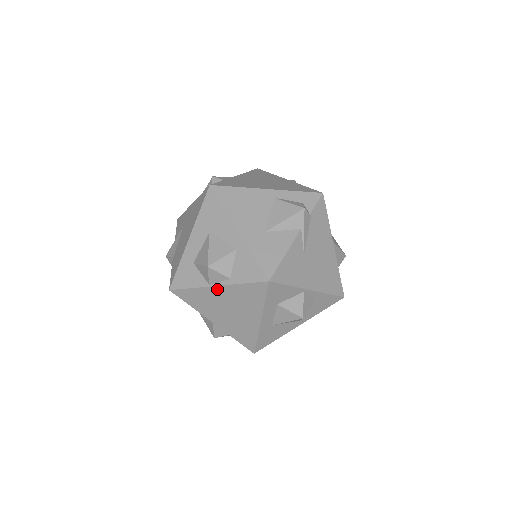
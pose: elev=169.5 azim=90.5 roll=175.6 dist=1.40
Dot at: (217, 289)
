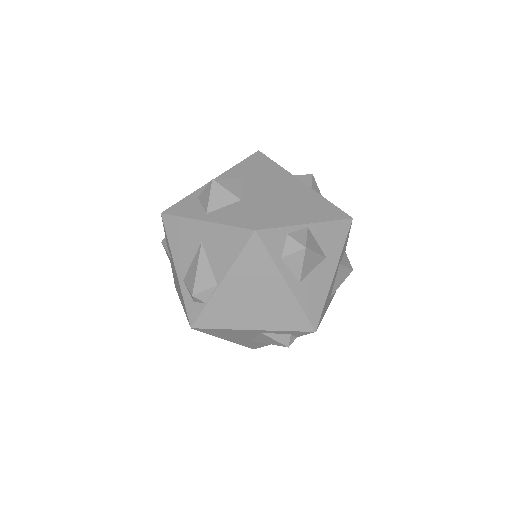
Dot at: occluded
